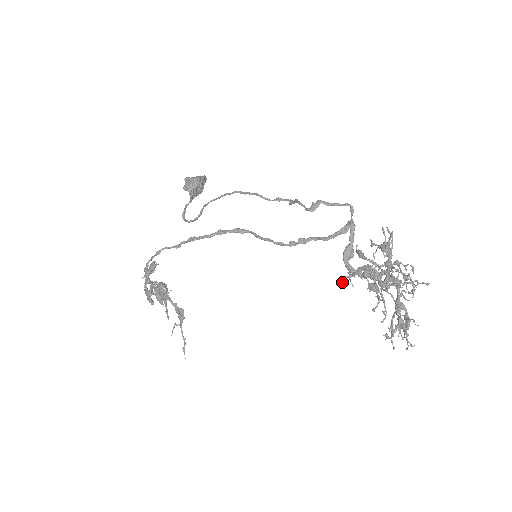
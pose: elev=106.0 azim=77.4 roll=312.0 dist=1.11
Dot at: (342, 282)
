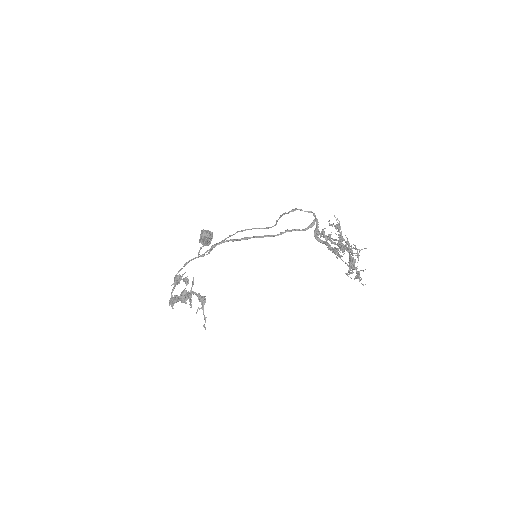
Dot at: (316, 236)
